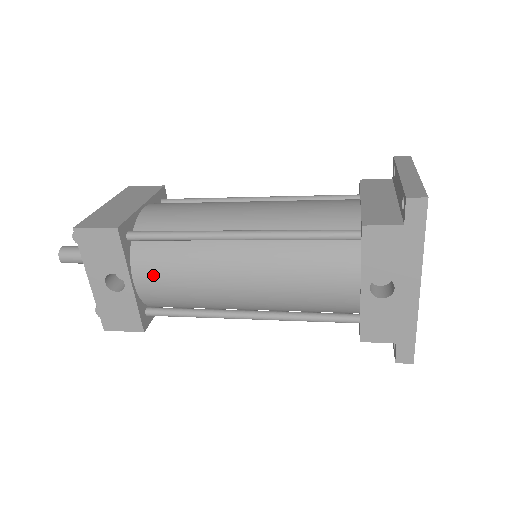
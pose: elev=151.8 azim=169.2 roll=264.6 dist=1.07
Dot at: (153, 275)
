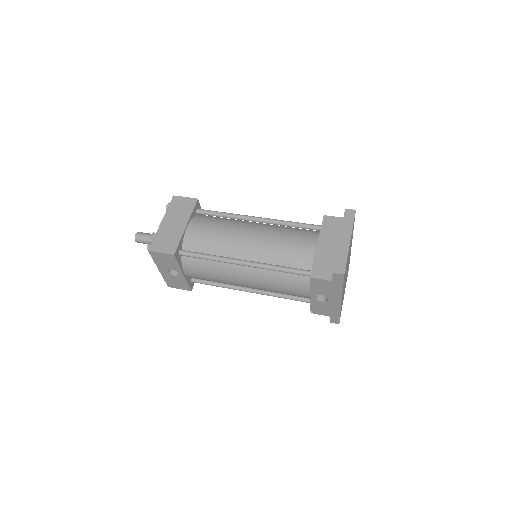
Dot at: (195, 272)
